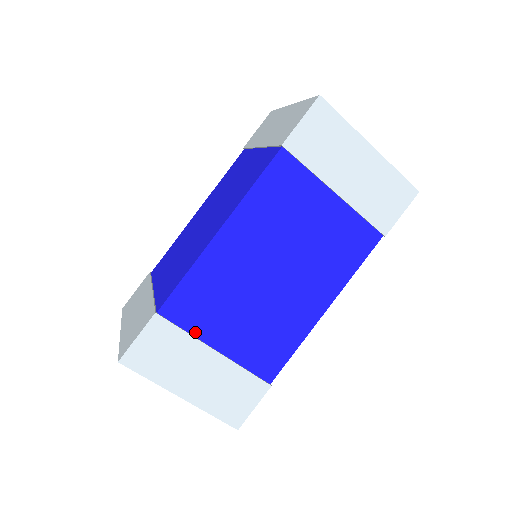
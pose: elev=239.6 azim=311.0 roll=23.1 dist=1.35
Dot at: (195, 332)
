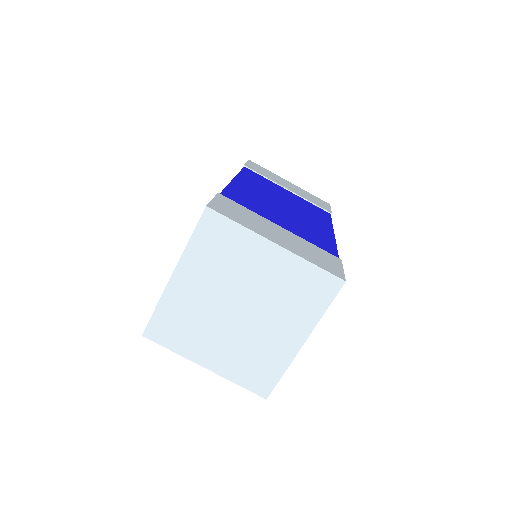
Dot at: (255, 213)
